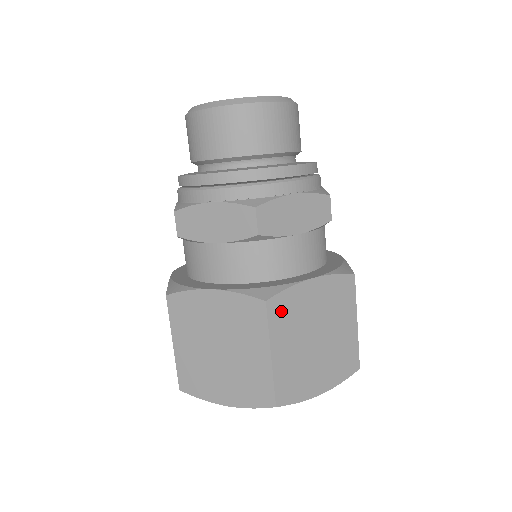
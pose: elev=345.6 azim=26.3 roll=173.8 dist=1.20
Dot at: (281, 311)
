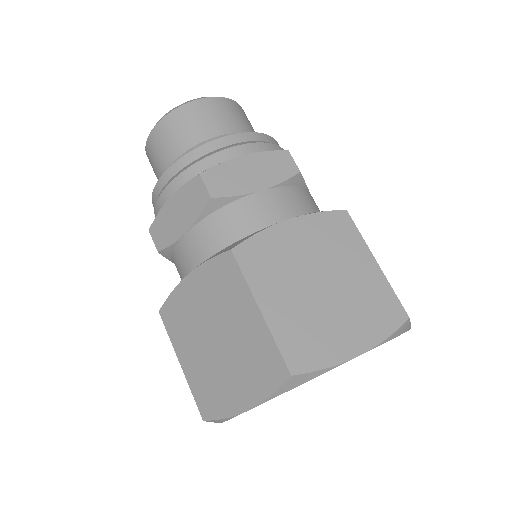
Dot at: (256, 258)
